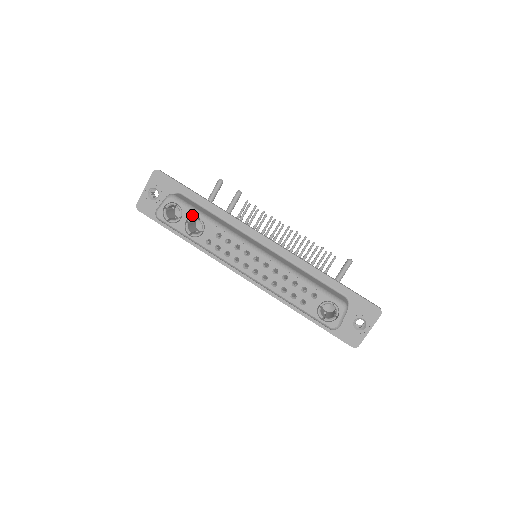
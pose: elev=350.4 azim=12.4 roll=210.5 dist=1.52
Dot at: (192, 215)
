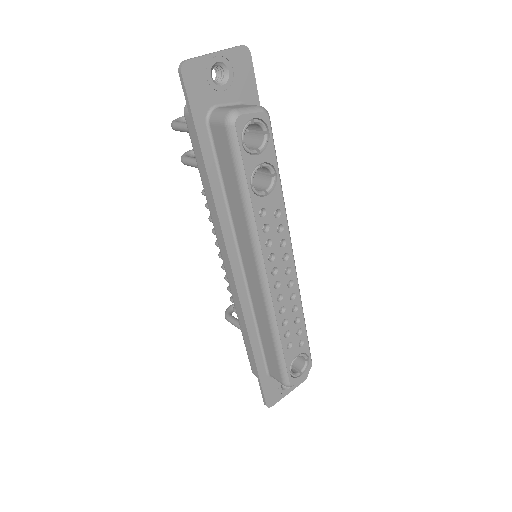
Dot at: (273, 162)
